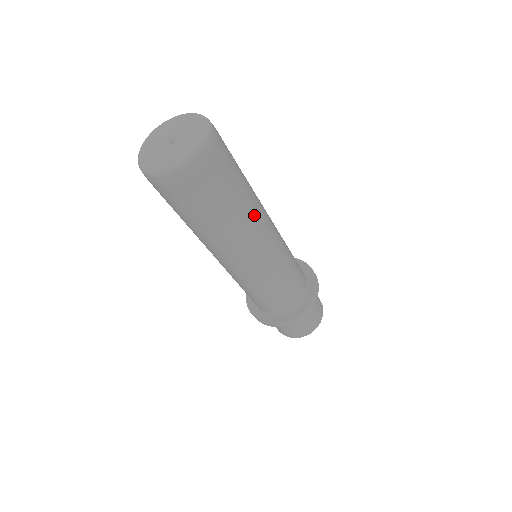
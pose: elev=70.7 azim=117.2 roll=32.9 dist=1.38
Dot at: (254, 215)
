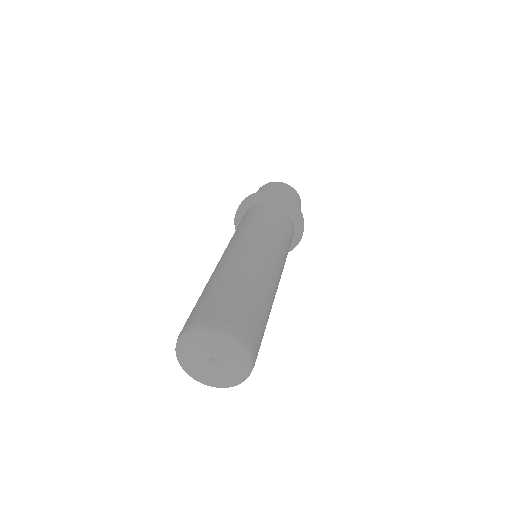
Dot at: occluded
